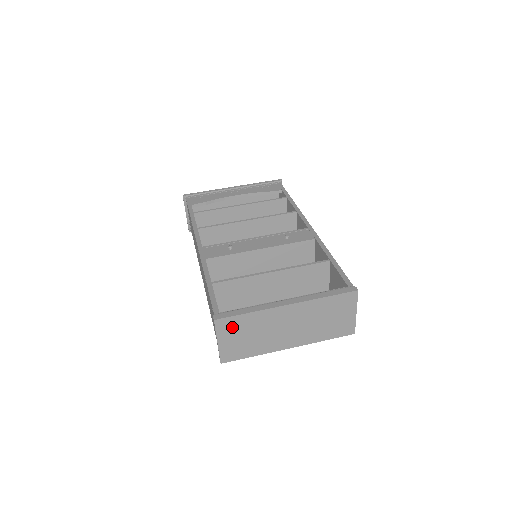
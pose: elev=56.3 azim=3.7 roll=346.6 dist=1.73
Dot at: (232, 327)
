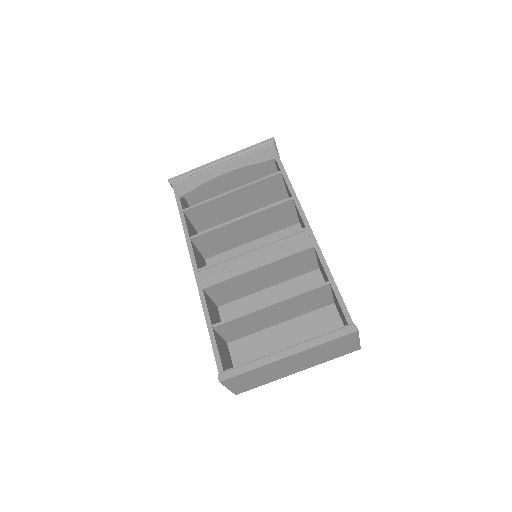
Dot at: (238, 380)
